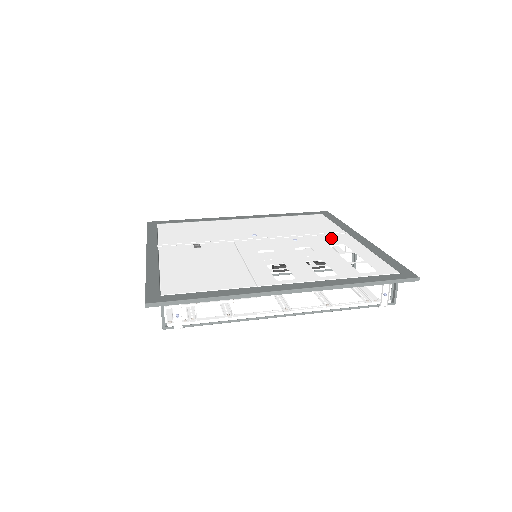
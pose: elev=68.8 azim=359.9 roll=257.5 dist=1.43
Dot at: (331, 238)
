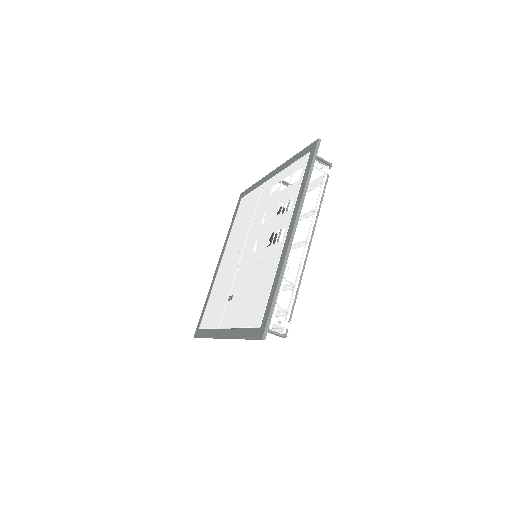
Dot at: (264, 195)
